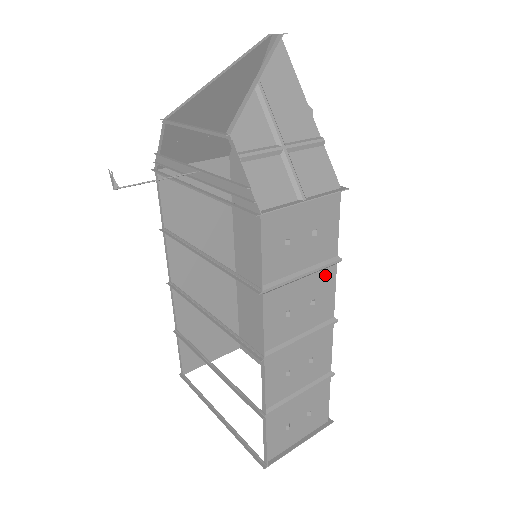
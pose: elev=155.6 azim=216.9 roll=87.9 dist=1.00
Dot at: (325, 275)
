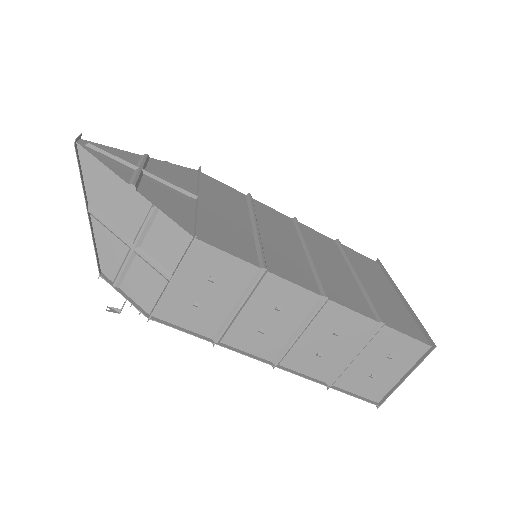
Dot at: (266, 286)
